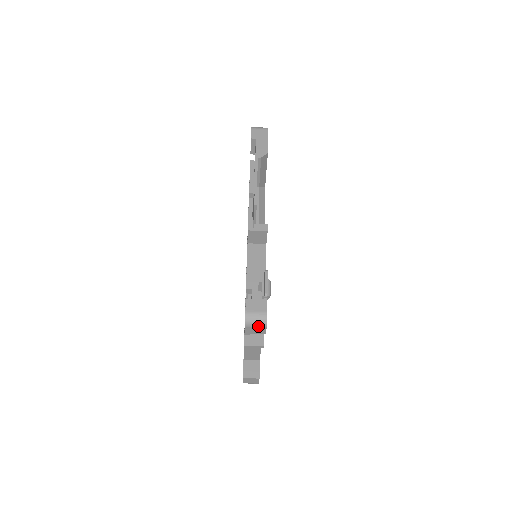
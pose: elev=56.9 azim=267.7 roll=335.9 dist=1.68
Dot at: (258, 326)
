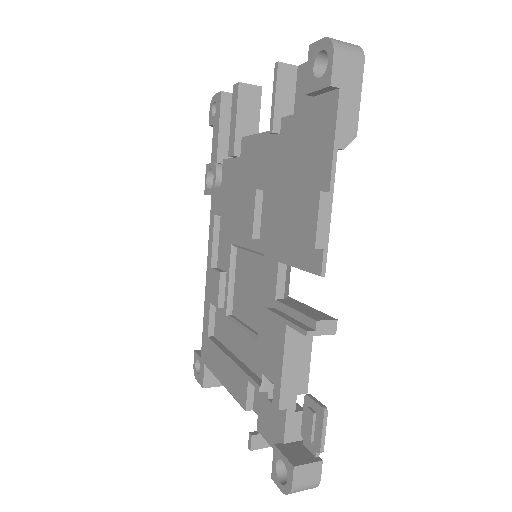
Dot at: occluded
